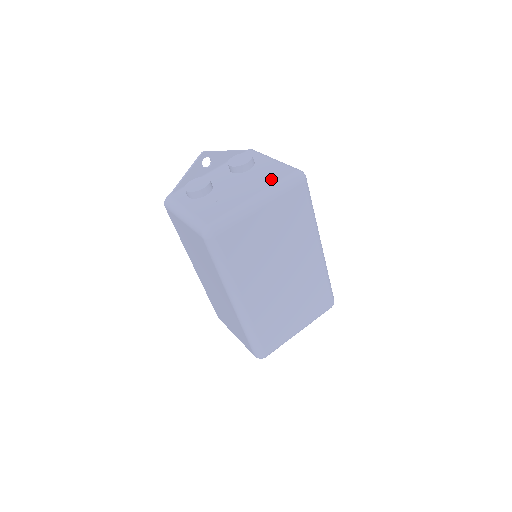
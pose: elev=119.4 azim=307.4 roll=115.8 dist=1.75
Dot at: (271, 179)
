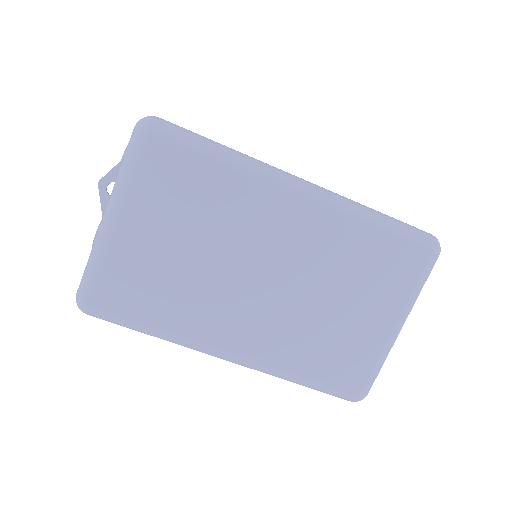
Dot at: occluded
